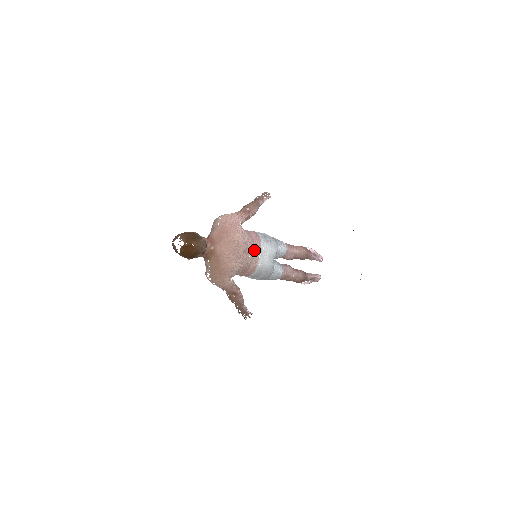
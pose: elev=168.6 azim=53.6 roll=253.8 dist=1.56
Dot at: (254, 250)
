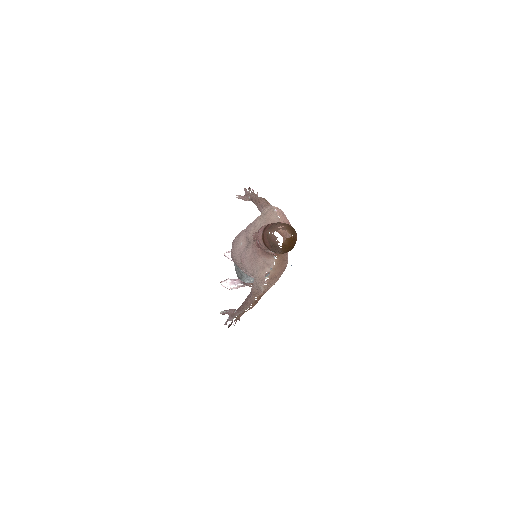
Dot at: occluded
